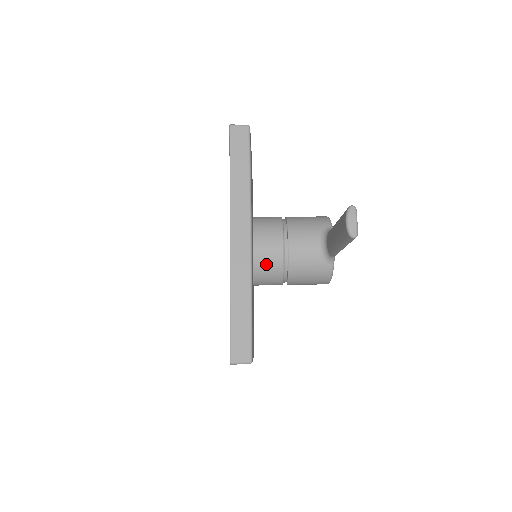
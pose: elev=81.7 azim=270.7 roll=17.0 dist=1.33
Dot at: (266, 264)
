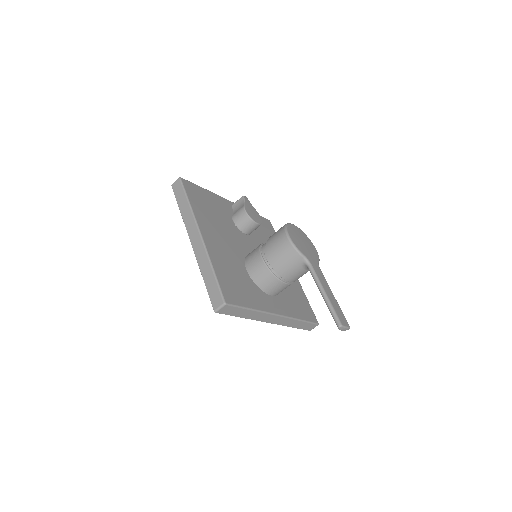
Dot at: occluded
